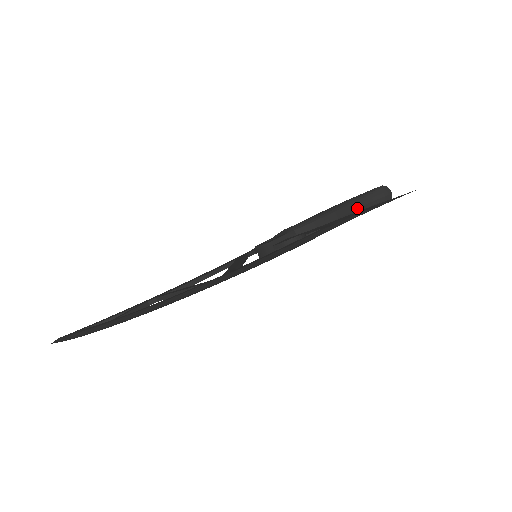
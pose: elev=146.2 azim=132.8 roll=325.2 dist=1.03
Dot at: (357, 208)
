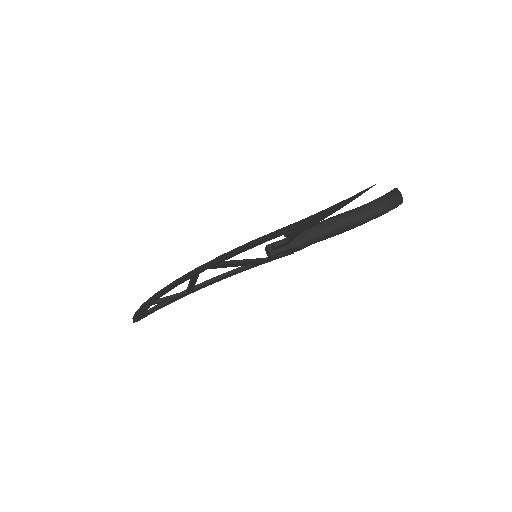
Dot at: (367, 212)
